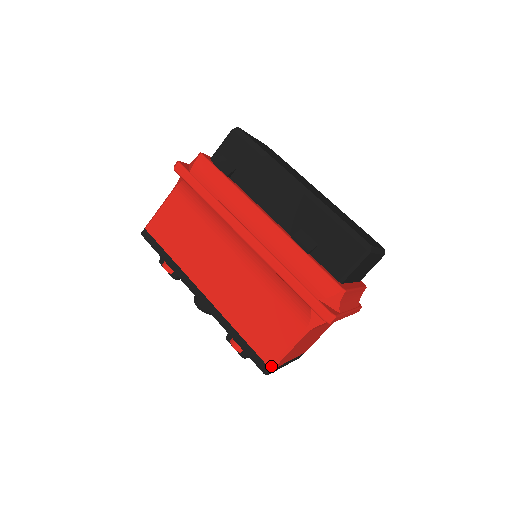
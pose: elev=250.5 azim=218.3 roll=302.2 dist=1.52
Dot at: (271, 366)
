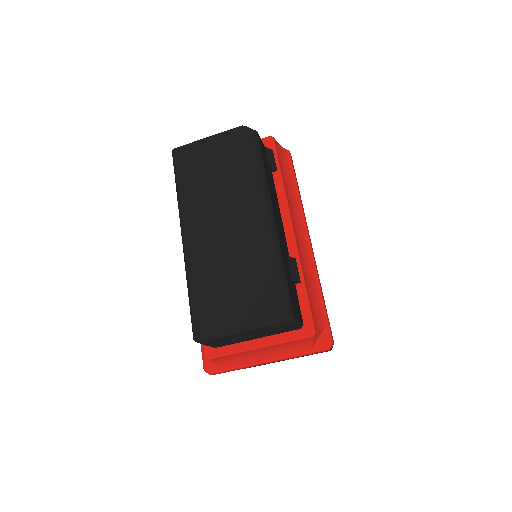
Dot at: occluded
